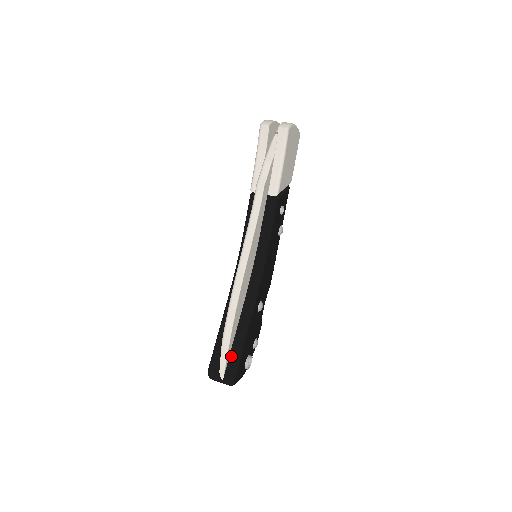
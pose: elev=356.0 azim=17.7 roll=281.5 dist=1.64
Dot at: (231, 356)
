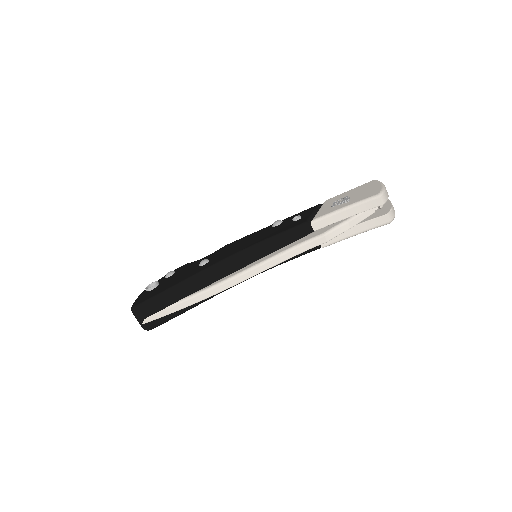
Dot at: (166, 315)
